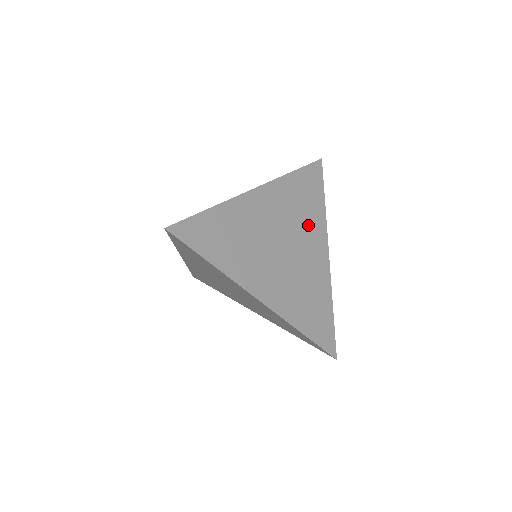
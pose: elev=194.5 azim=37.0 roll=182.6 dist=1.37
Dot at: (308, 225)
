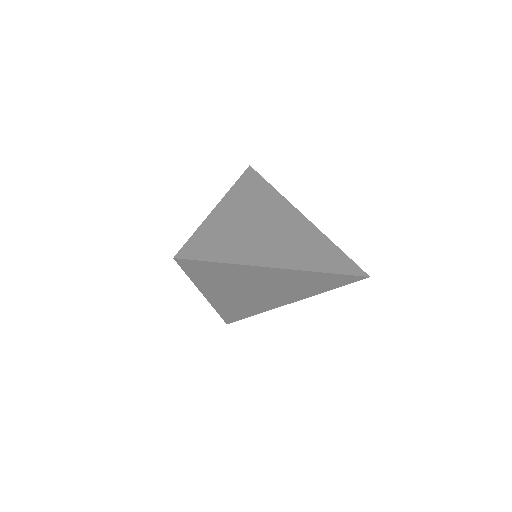
Dot at: (274, 207)
